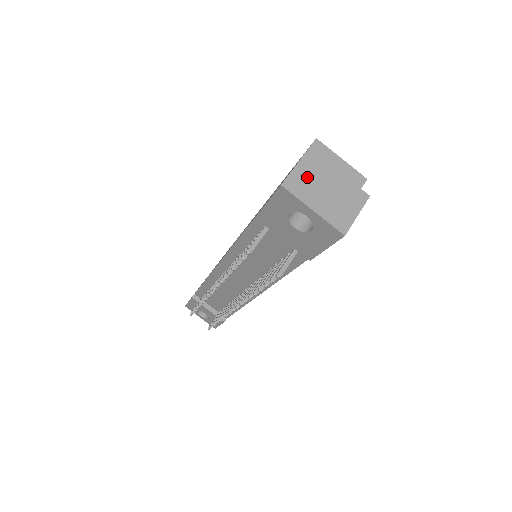
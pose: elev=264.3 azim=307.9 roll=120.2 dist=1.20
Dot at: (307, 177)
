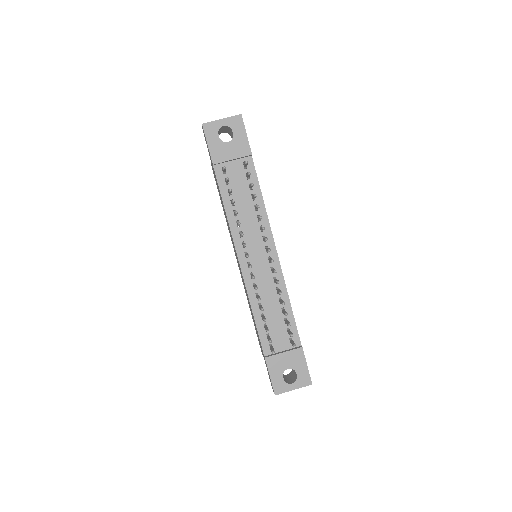
Dot at: occluded
